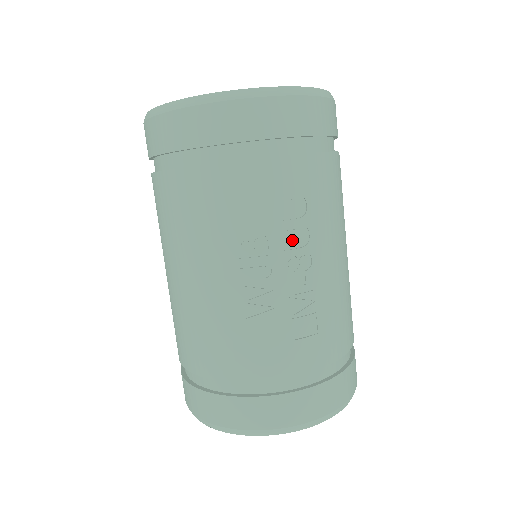
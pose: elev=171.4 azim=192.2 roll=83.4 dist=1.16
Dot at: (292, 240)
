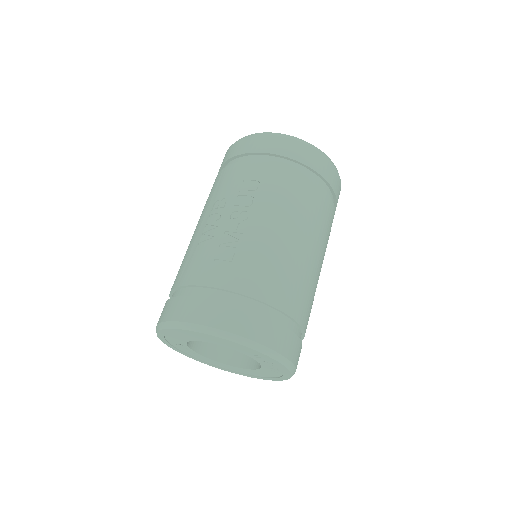
Dot at: (241, 203)
